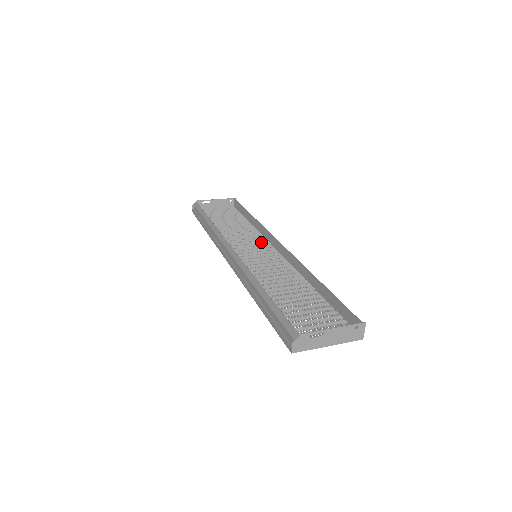
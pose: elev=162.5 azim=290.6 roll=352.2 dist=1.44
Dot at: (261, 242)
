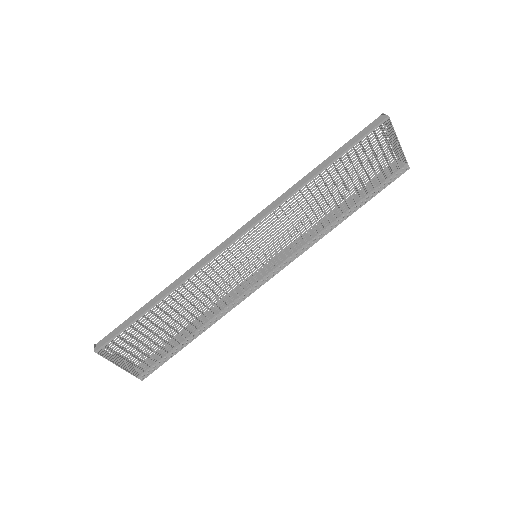
Dot at: (237, 293)
